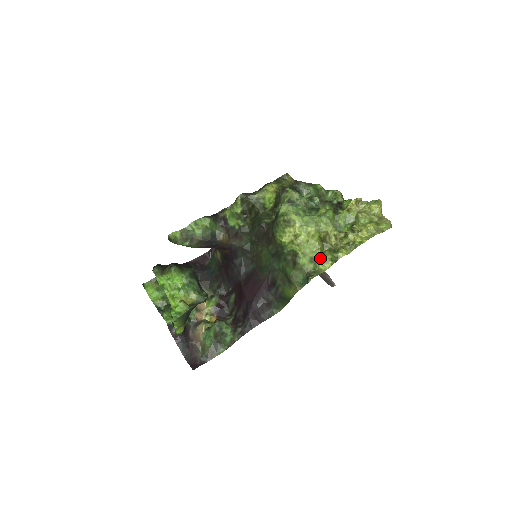
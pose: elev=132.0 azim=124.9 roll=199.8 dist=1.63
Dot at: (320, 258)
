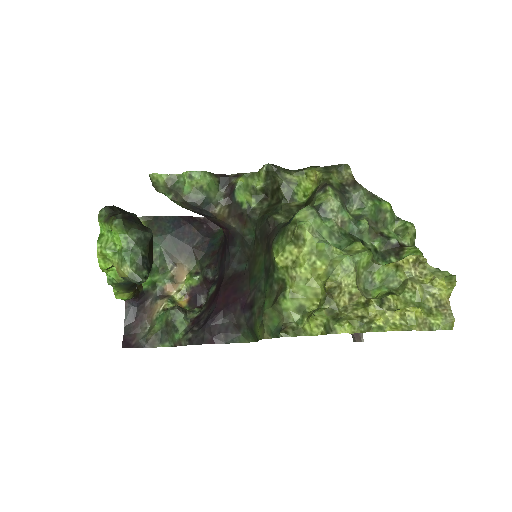
Dot at: (311, 314)
